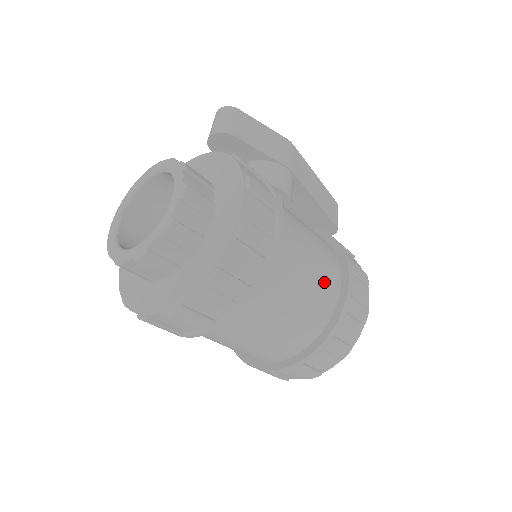
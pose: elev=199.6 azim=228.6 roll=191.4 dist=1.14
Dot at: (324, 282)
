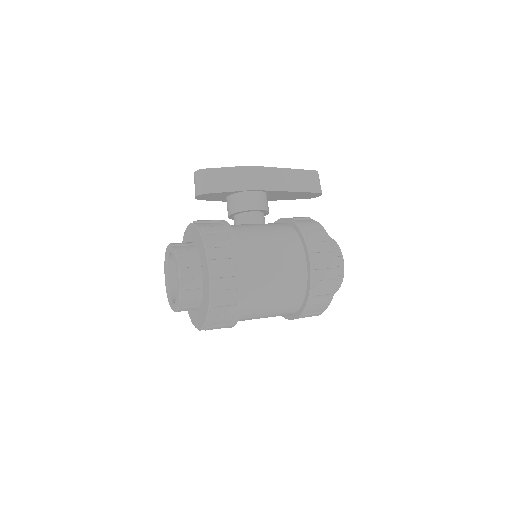
Dot at: (291, 272)
